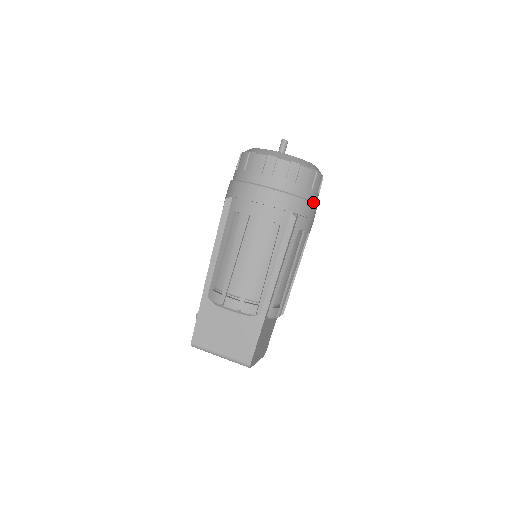
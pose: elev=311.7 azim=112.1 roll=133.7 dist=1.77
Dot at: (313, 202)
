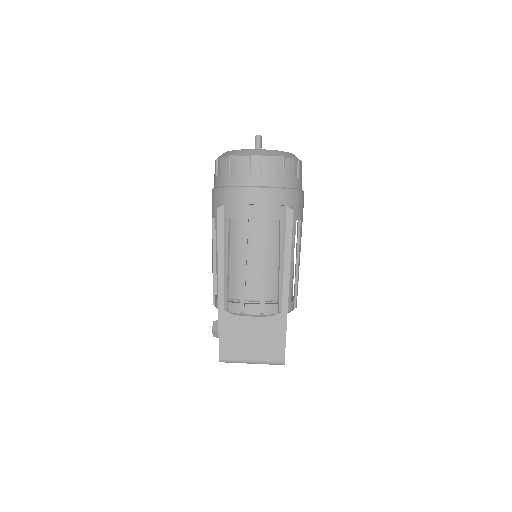
Dot at: (301, 190)
